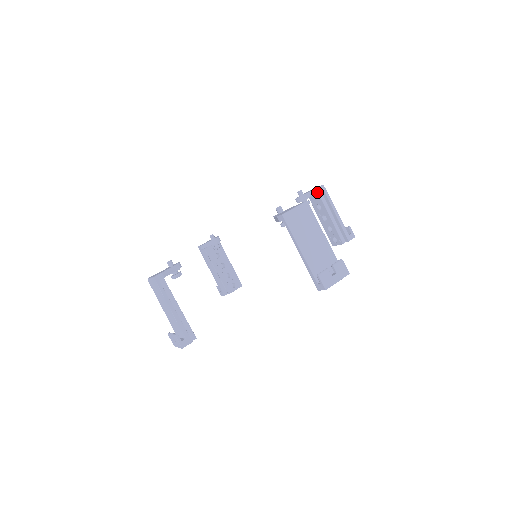
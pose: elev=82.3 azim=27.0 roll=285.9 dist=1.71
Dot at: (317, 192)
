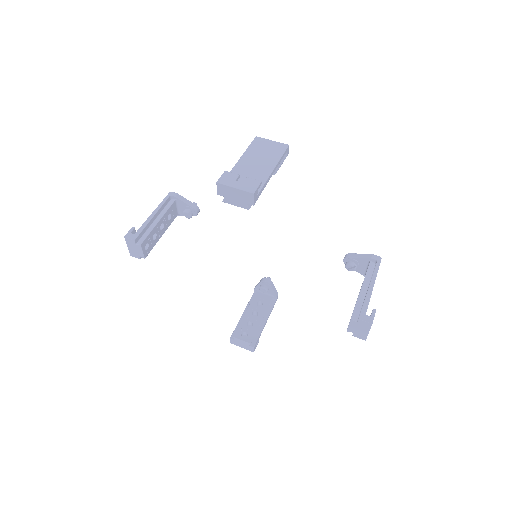
Dot at: (368, 257)
